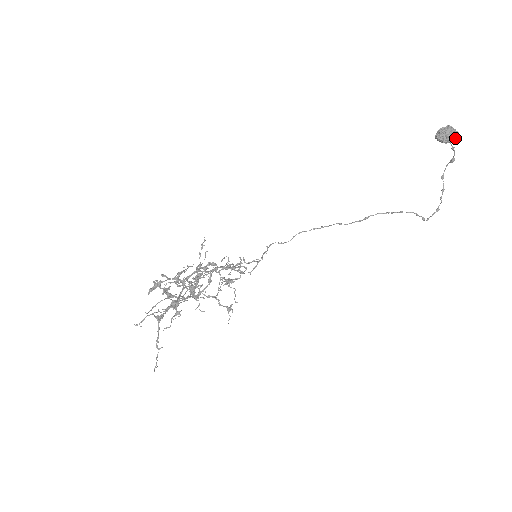
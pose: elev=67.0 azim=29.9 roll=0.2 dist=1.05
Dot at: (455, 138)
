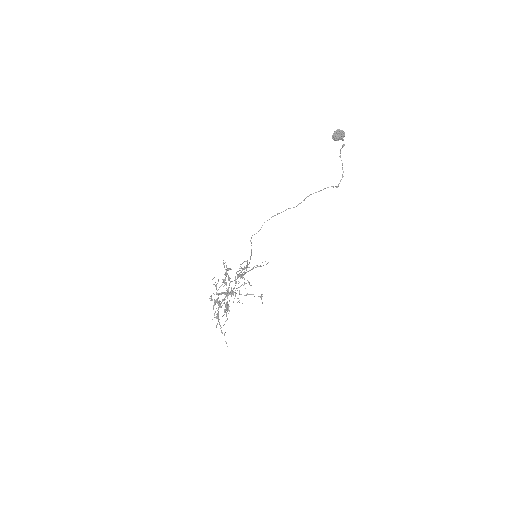
Dot at: (344, 136)
